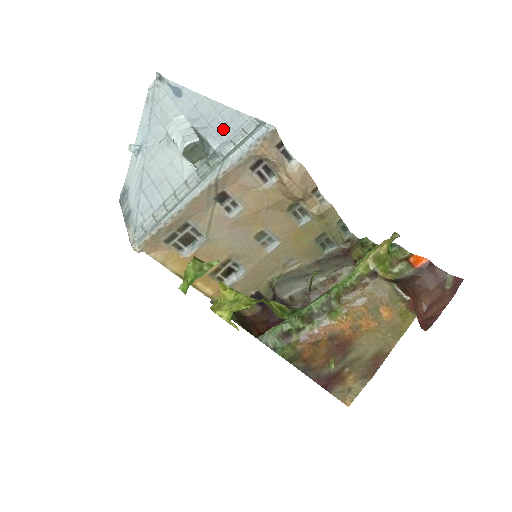
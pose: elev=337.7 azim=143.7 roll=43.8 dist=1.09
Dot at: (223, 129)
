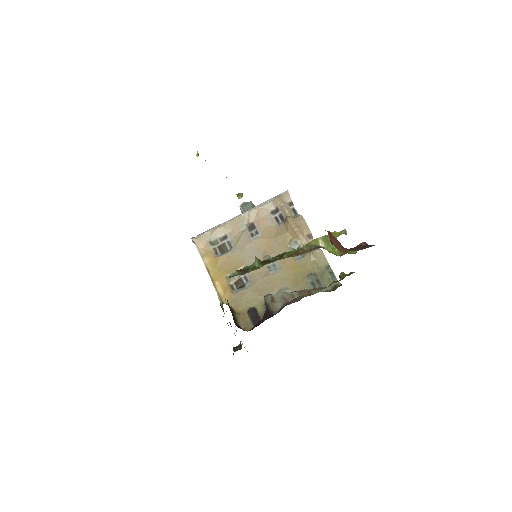
Dot at: occluded
